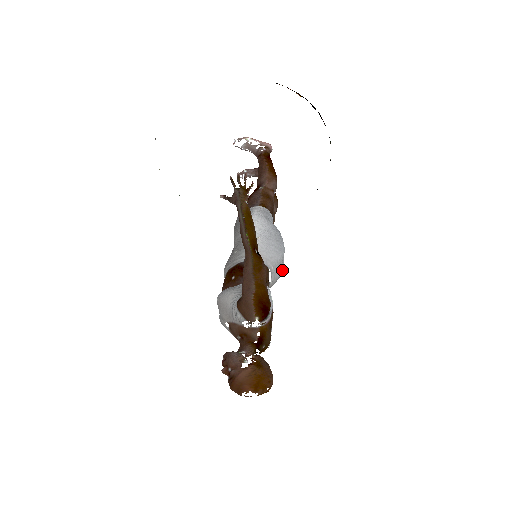
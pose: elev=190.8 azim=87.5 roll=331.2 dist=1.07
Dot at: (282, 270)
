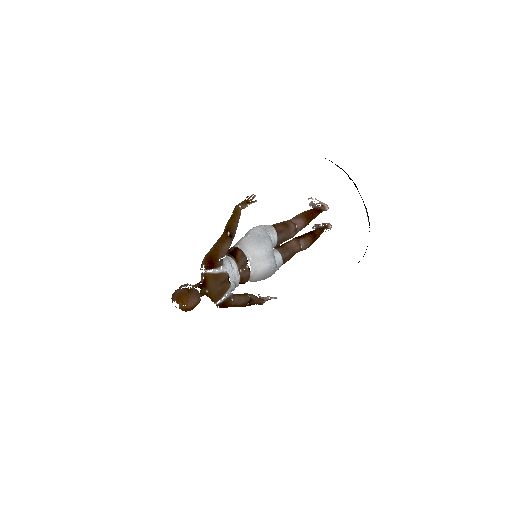
Dot at: (265, 269)
